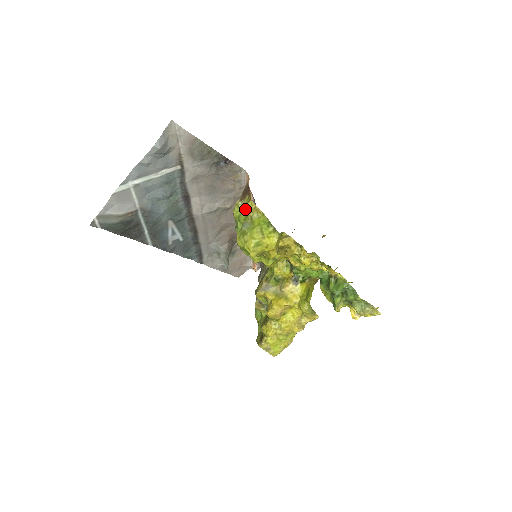
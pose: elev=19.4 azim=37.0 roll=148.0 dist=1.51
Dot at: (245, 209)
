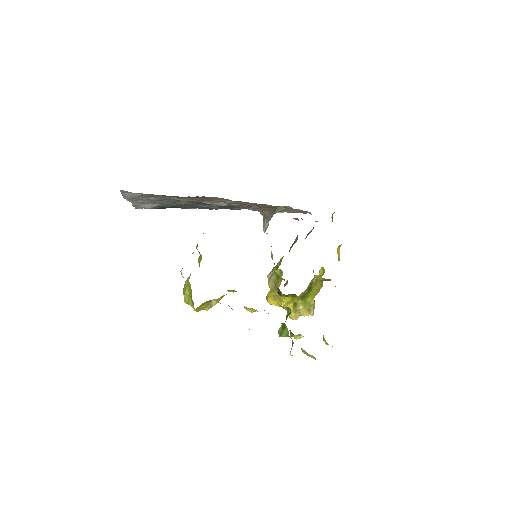
Dot at: occluded
